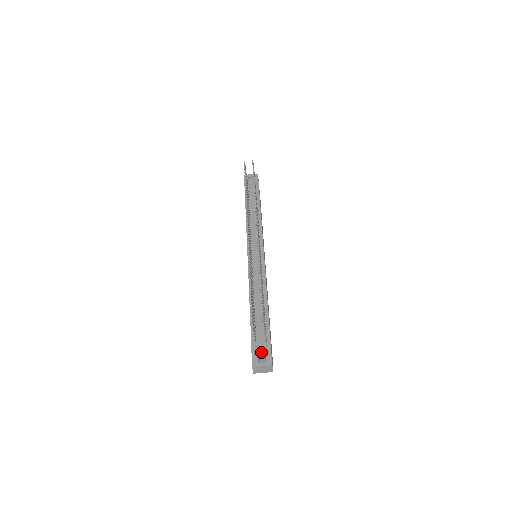
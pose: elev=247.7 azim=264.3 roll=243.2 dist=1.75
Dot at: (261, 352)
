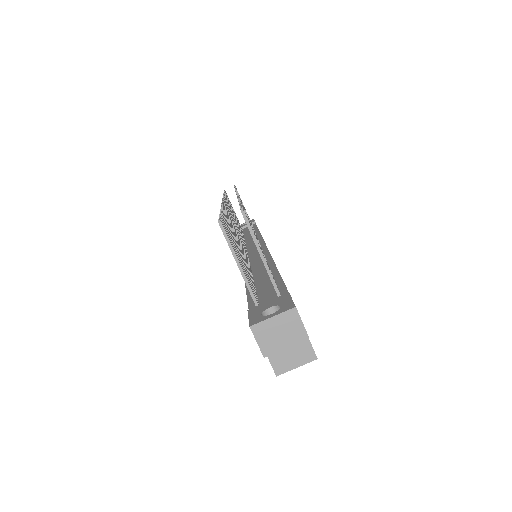
Dot at: (268, 304)
